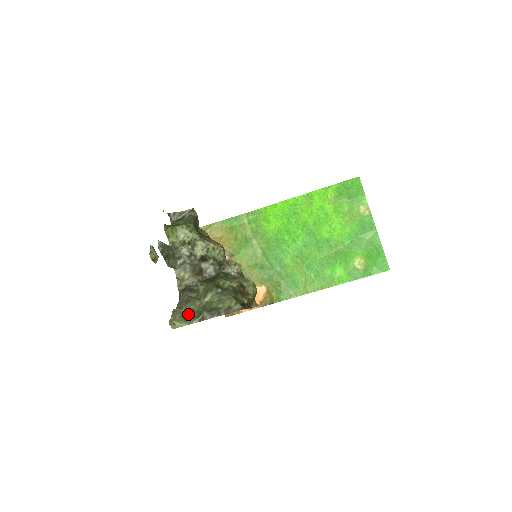
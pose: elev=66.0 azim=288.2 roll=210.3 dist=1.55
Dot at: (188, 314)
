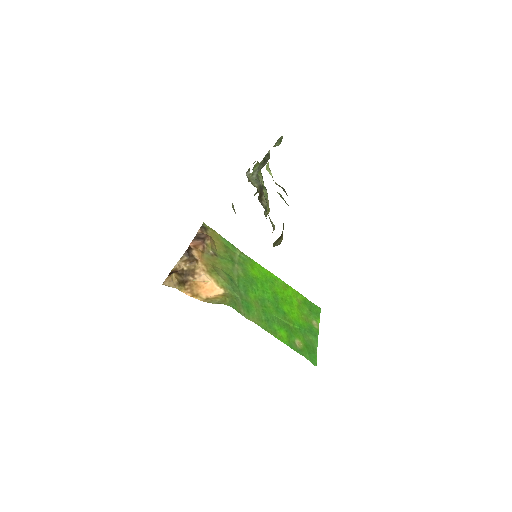
Dot at: occluded
